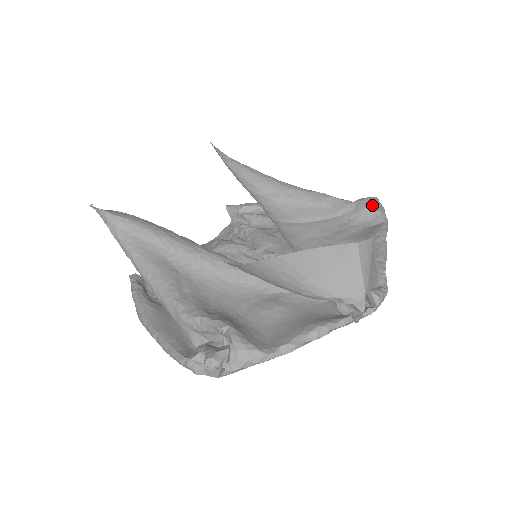
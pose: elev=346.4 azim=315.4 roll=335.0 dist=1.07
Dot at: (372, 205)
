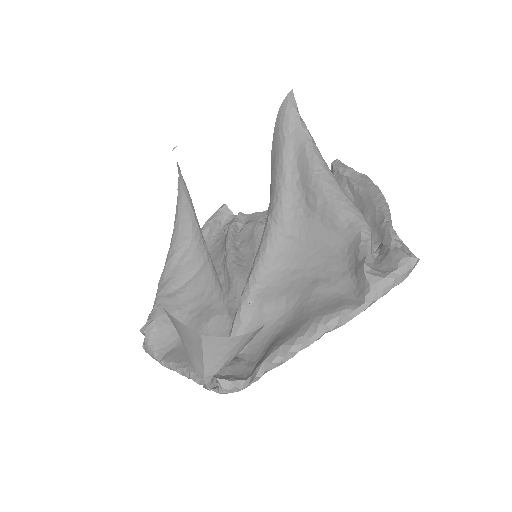
Dot at: (388, 268)
